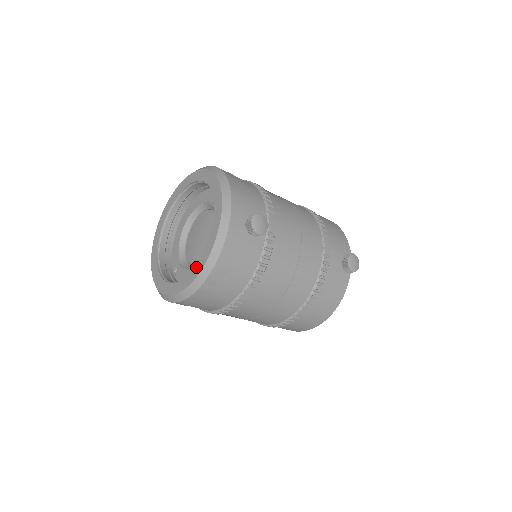
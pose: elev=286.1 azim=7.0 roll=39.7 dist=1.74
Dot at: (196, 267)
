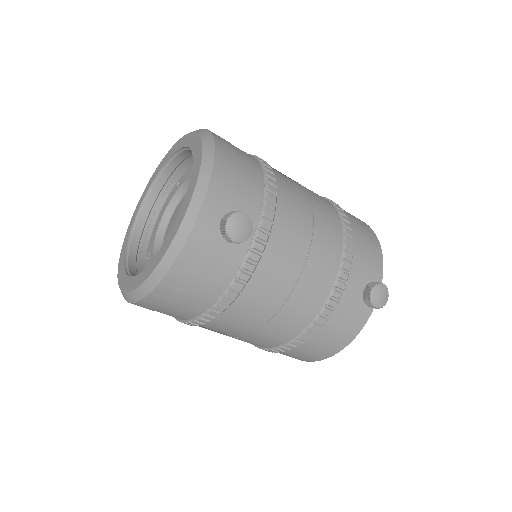
Dot at: (149, 267)
